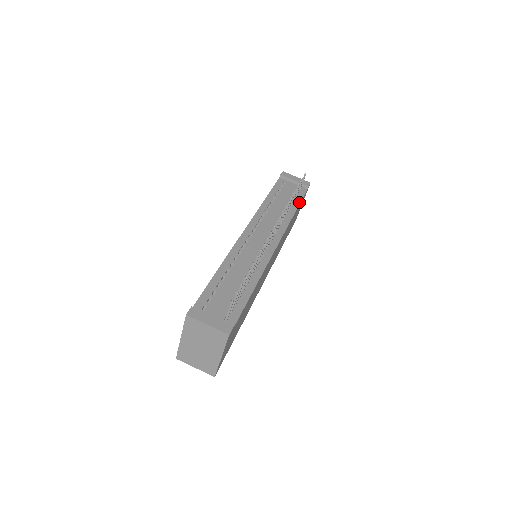
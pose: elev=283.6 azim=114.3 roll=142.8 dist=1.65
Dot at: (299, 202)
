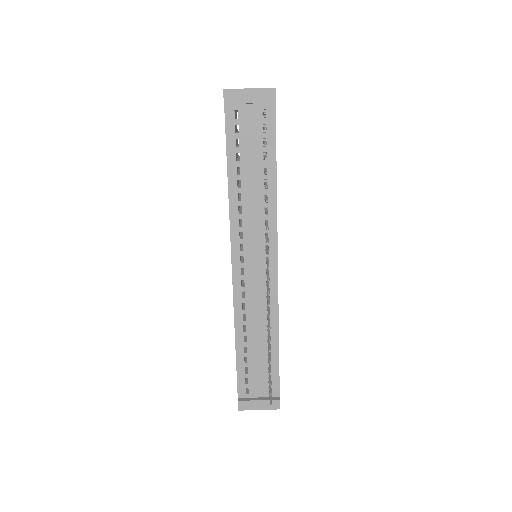
Dot at: (274, 153)
